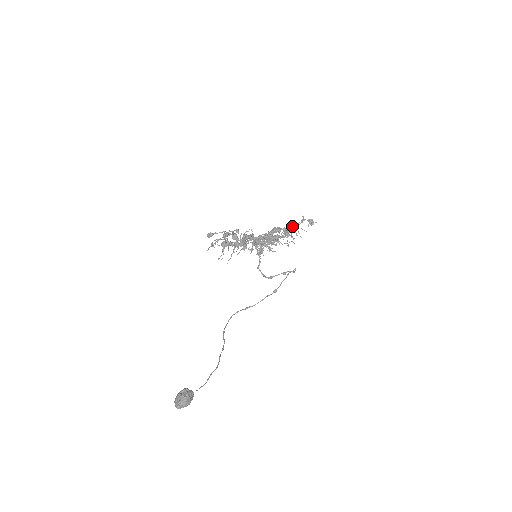
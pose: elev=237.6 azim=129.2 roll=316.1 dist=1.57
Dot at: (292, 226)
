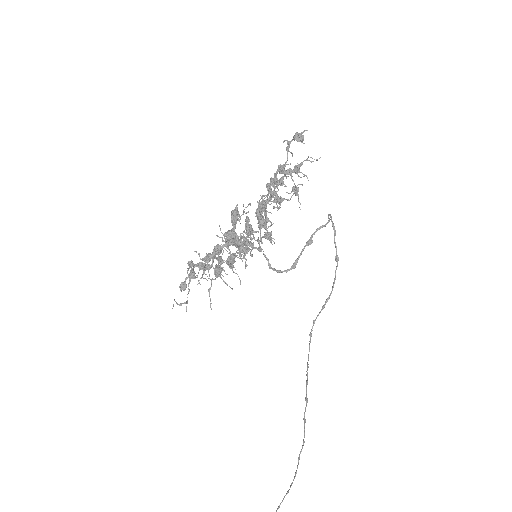
Dot at: (280, 168)
